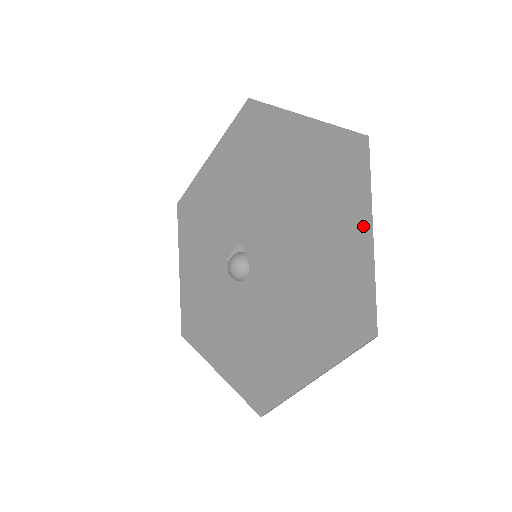
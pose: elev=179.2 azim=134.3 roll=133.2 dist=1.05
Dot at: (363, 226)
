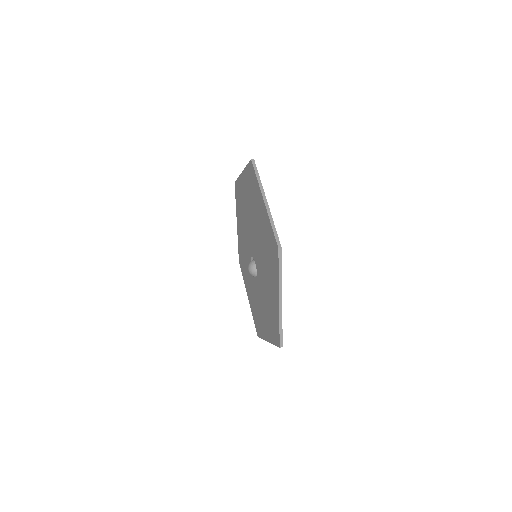
Dot at: (262, 199)
